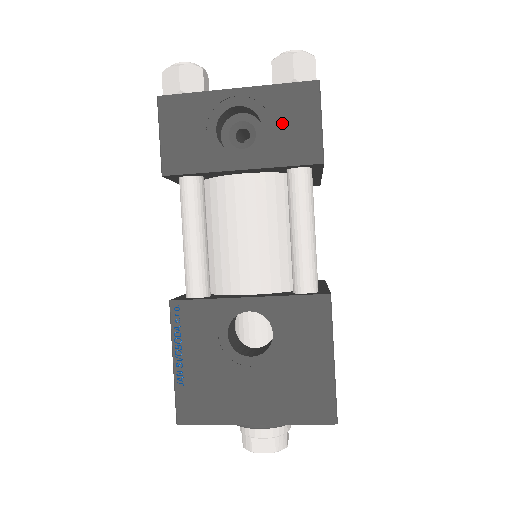
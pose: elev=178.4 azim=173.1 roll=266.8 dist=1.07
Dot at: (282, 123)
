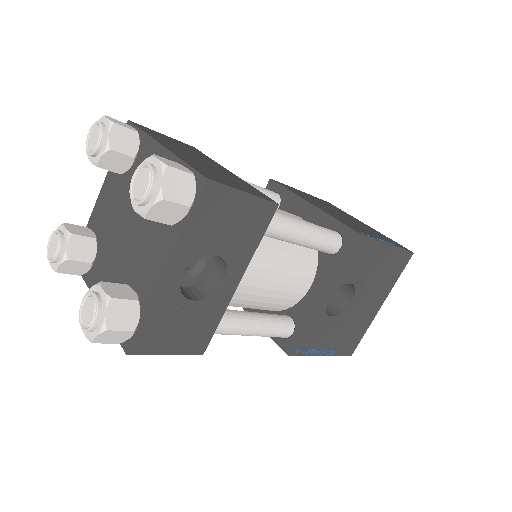
Dot at: (224, 234)
